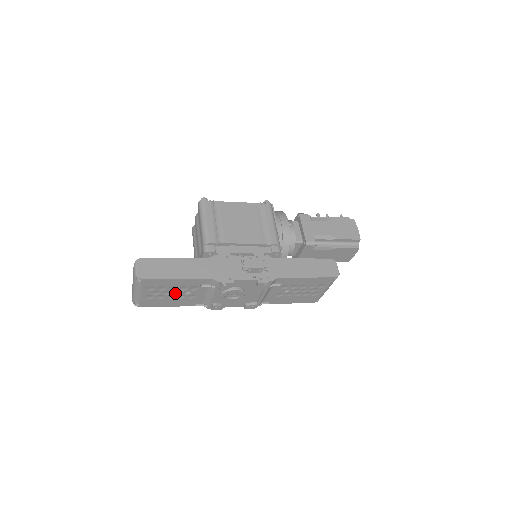
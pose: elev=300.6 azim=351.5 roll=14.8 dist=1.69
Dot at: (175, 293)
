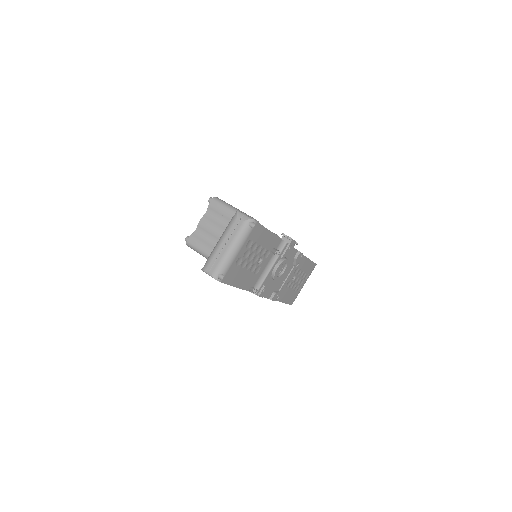
Dot at: (253, 260)
